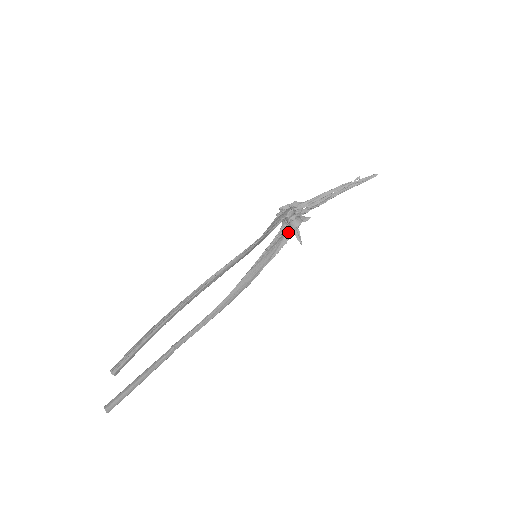
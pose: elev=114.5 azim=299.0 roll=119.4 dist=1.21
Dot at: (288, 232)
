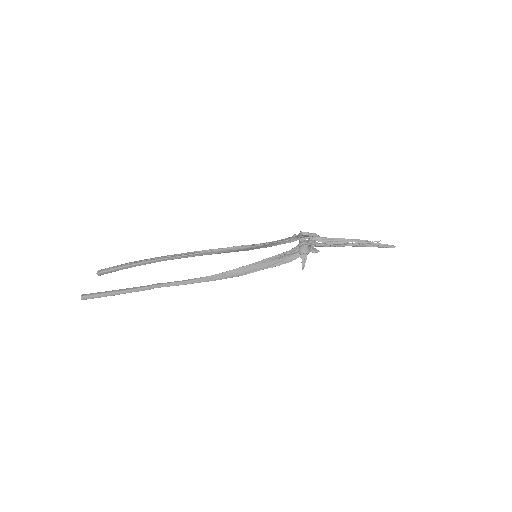
Dot at: (297, 254)
